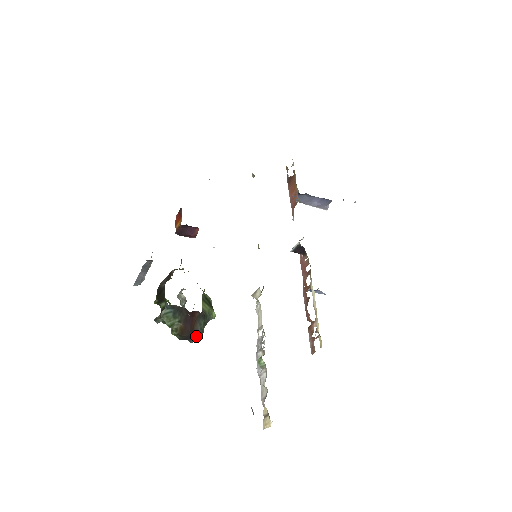
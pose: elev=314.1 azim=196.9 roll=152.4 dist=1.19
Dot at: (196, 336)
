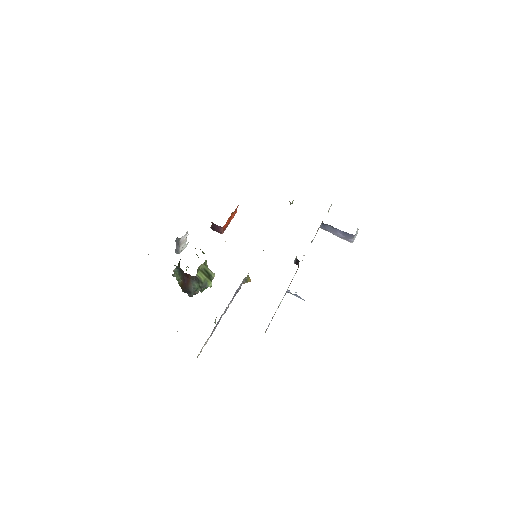
Dot at: (191, 292)
